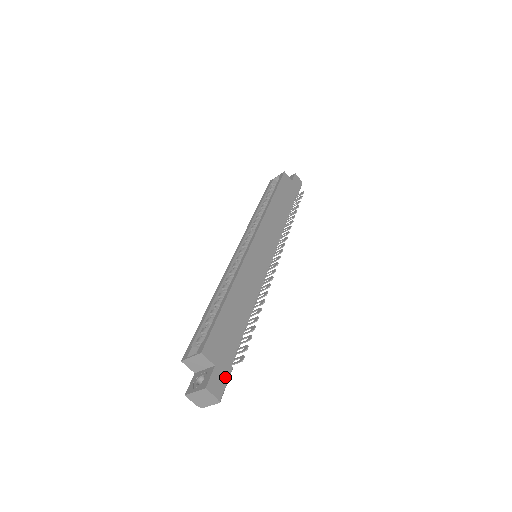
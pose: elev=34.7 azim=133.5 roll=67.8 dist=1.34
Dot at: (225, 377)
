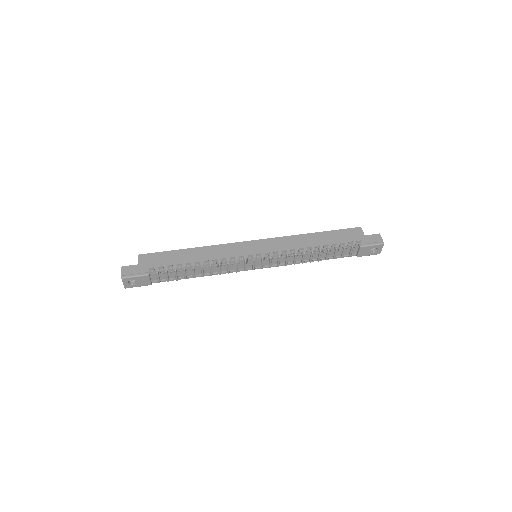
Dot at: (137, 273)
